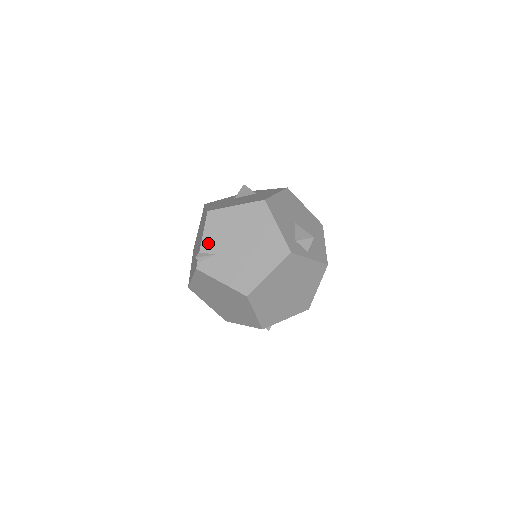
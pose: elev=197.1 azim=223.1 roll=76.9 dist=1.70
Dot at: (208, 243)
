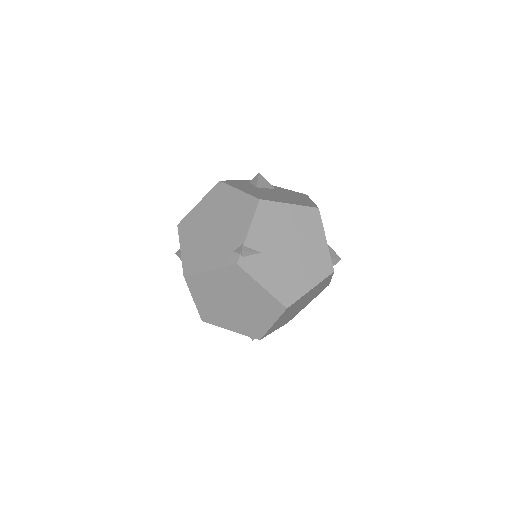
Dot at: (255, 237)
